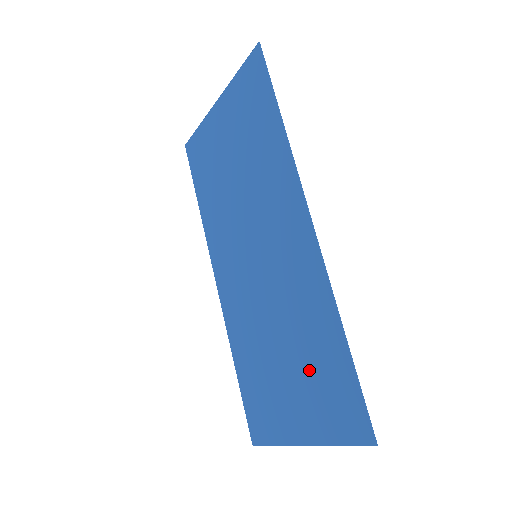
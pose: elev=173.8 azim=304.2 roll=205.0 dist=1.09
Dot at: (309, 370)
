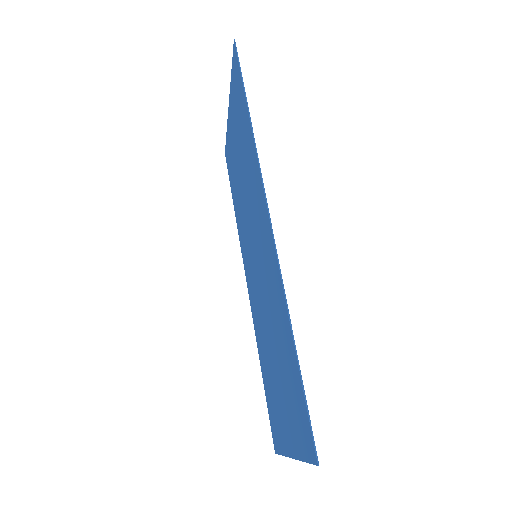
Dot at: (284, 375)
